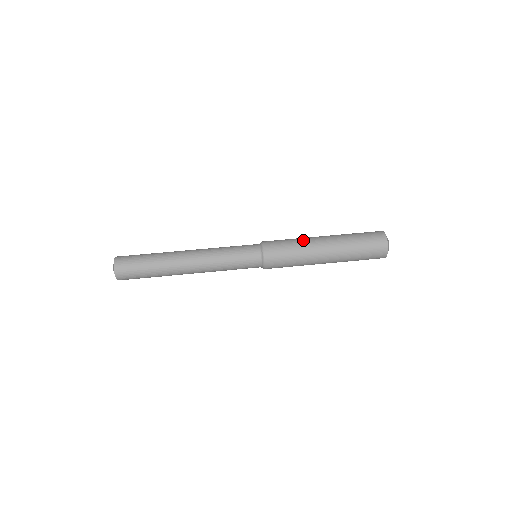
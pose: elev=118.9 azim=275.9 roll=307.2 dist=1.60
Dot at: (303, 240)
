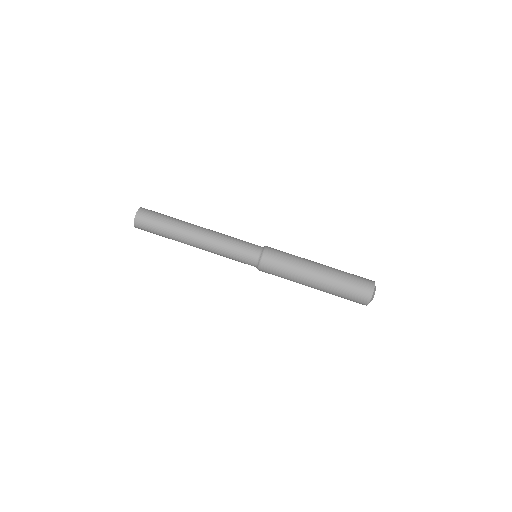
Dot at: (299, 266)
